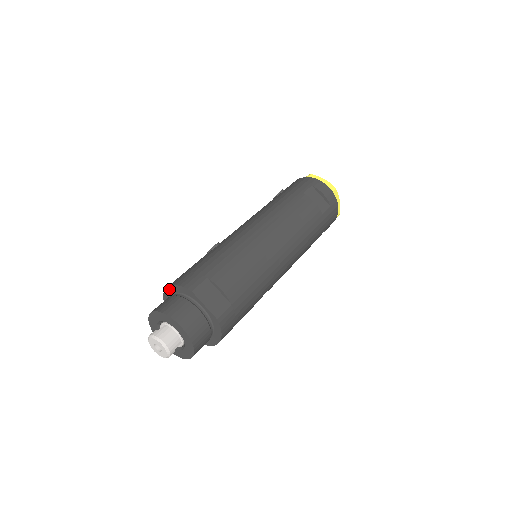
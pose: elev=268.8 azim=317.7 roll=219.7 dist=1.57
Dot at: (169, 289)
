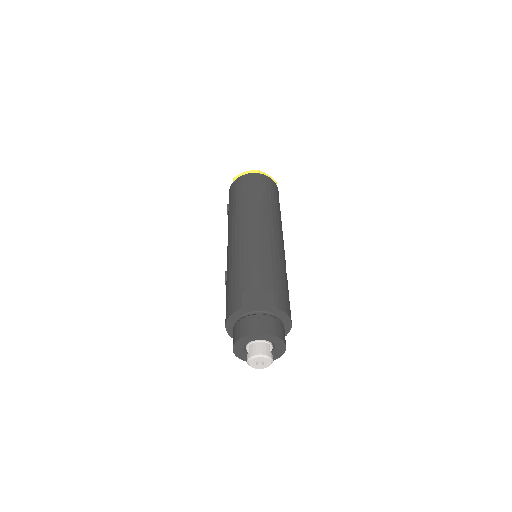
Dot at: (228, 325)
